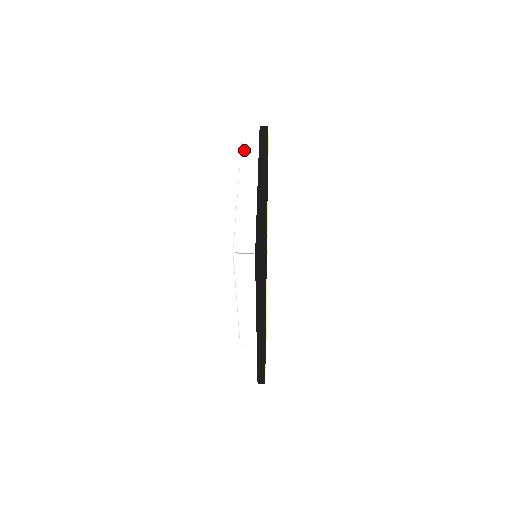
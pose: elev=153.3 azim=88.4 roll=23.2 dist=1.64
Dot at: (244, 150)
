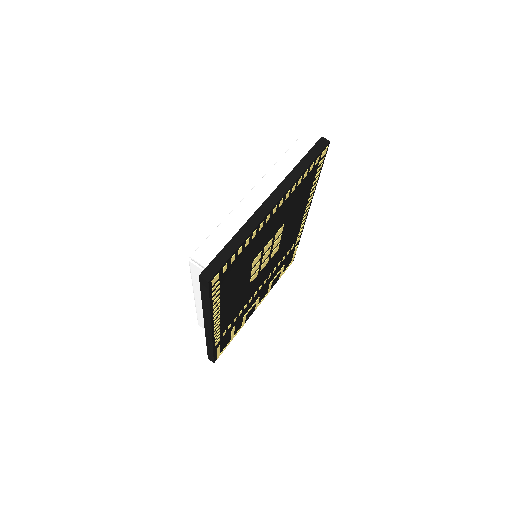
Dot at: (287, 154)
